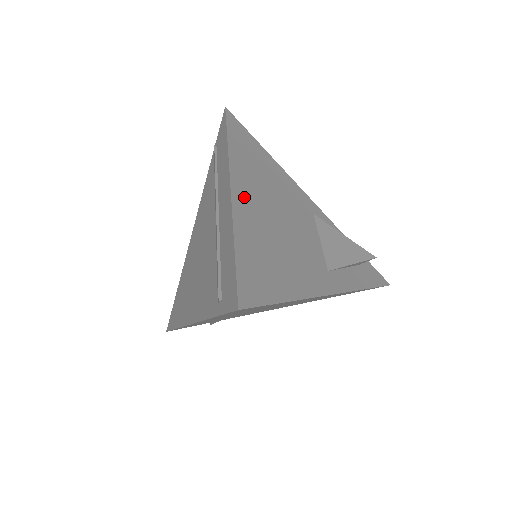
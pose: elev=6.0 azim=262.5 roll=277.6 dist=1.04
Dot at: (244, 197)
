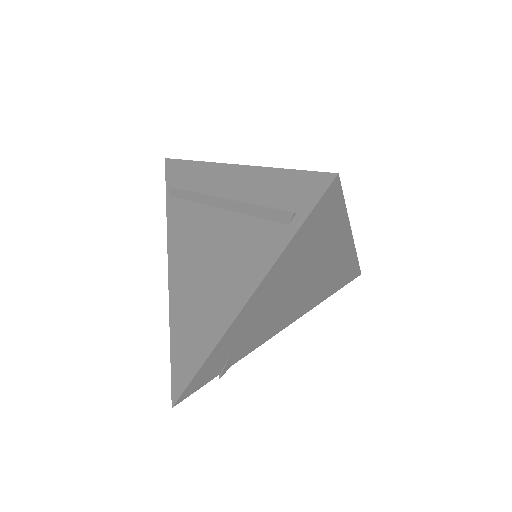
Dot at: occluded
